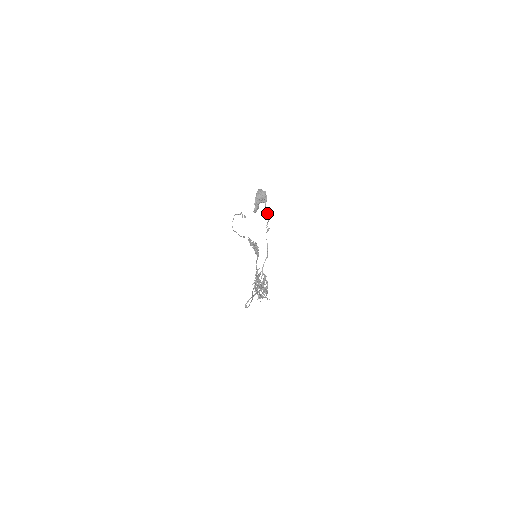
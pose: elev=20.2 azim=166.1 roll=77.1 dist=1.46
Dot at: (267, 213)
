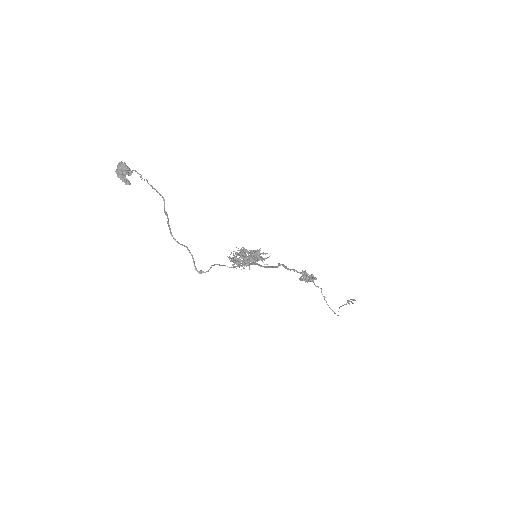
Dot at: occluded
